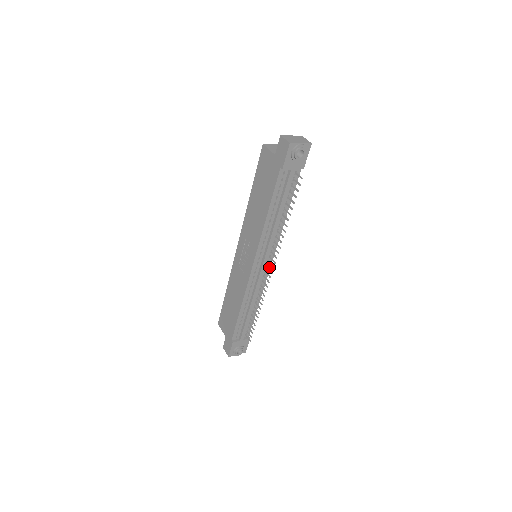
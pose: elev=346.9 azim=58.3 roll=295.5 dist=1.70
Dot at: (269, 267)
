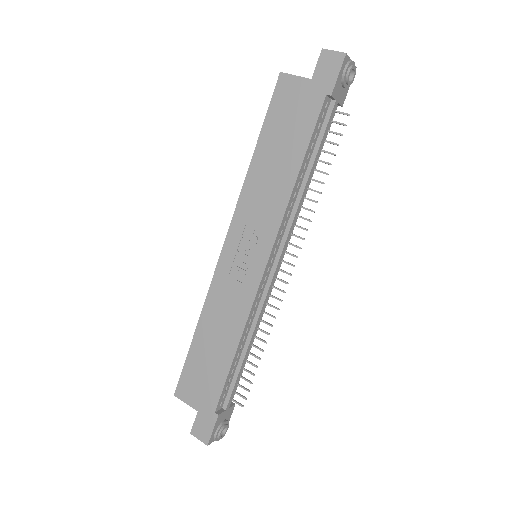
Dot at: occluded
